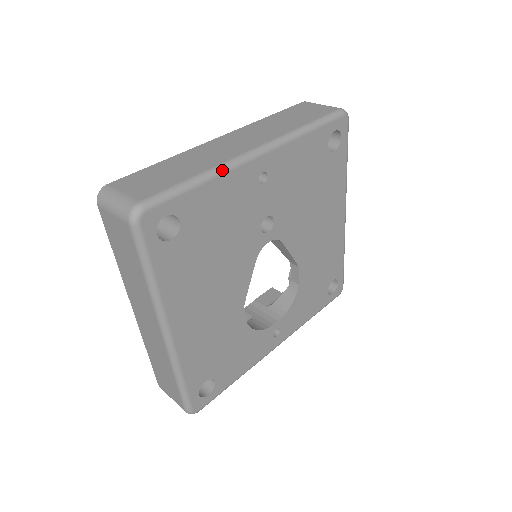
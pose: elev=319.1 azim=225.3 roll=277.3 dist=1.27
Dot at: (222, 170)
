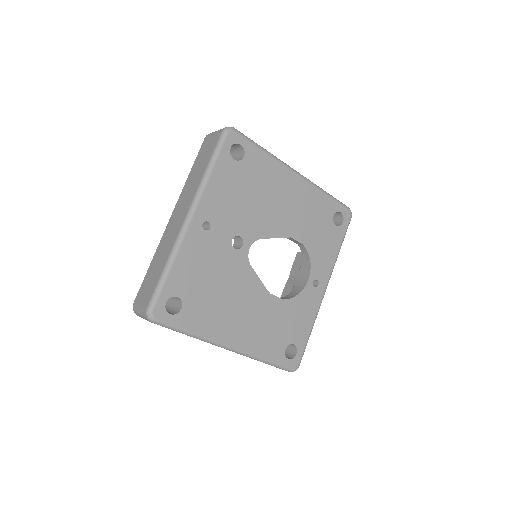
Dot at: (175, 251)
